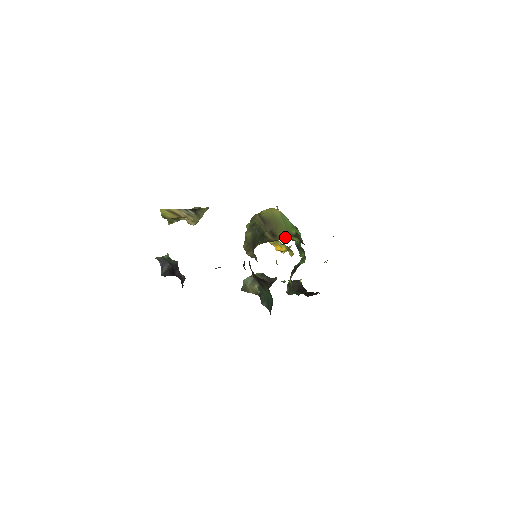
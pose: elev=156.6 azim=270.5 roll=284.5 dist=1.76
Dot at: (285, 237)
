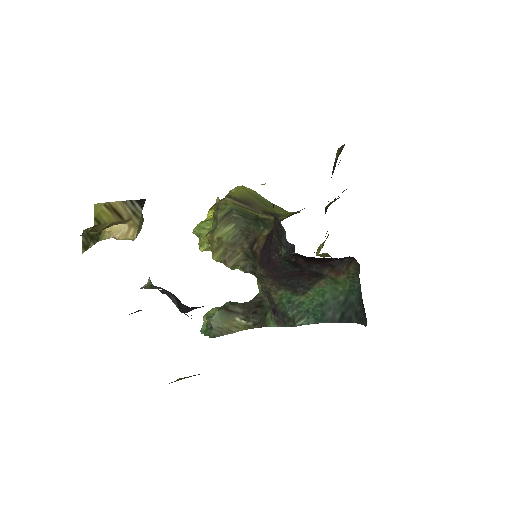
Dot at: (289, 213)
